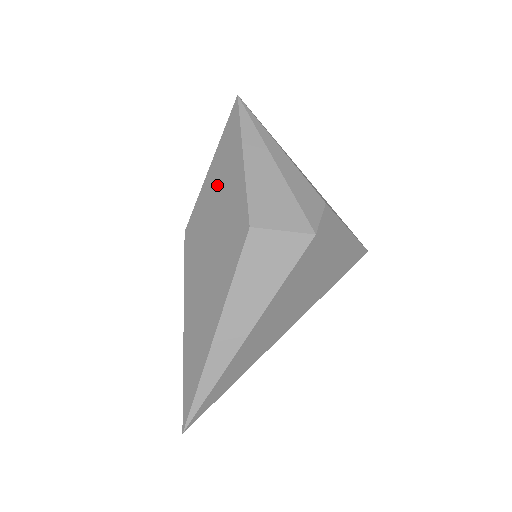
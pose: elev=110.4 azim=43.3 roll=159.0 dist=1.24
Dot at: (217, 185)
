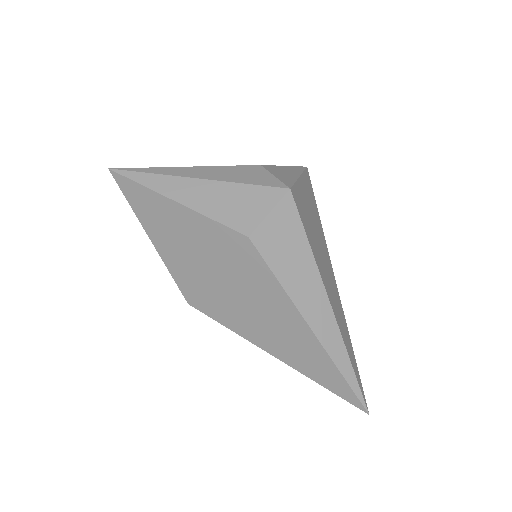
Dot at: (176, 244)
